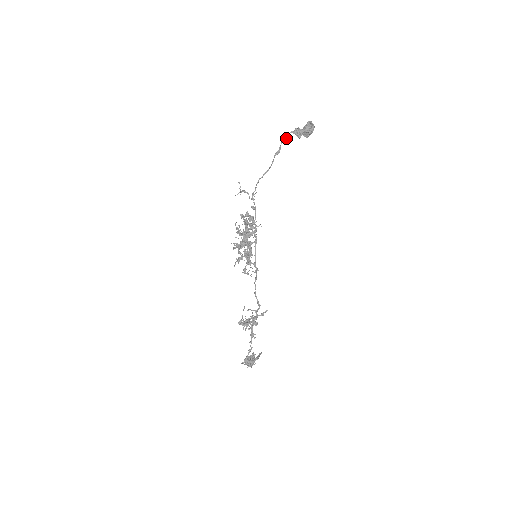
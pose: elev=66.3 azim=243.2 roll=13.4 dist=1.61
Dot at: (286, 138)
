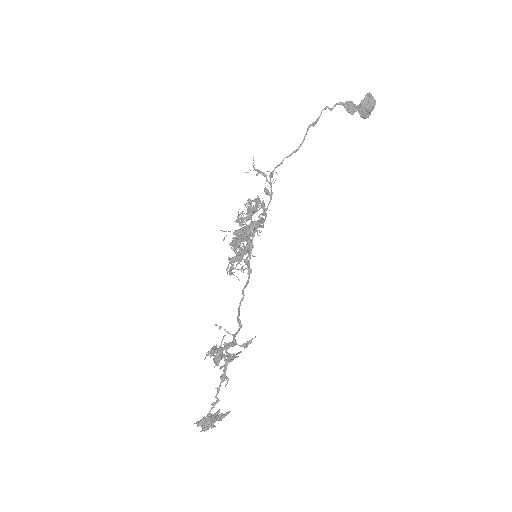
Dot at: (329, 108)
